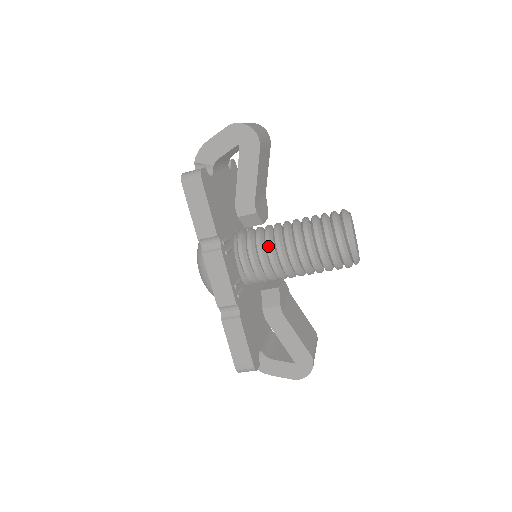
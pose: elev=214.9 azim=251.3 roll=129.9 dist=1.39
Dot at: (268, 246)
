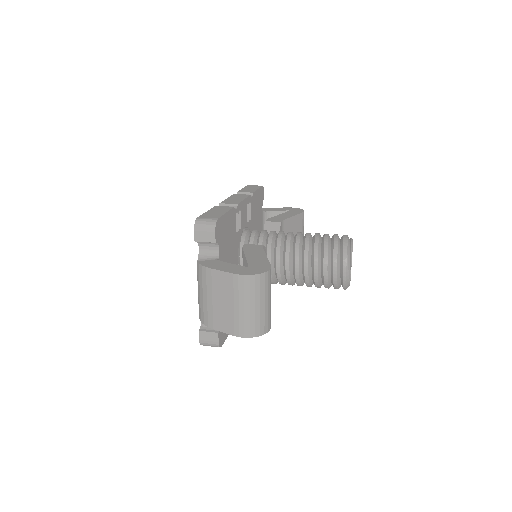
Dot at: occluded
